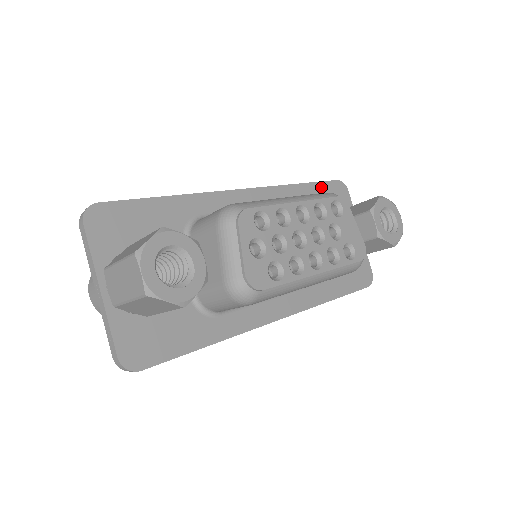
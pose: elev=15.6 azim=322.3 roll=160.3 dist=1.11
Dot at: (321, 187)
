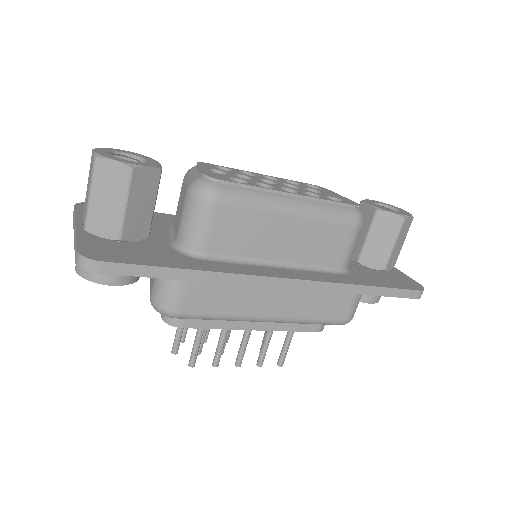
Dot at: occluded
